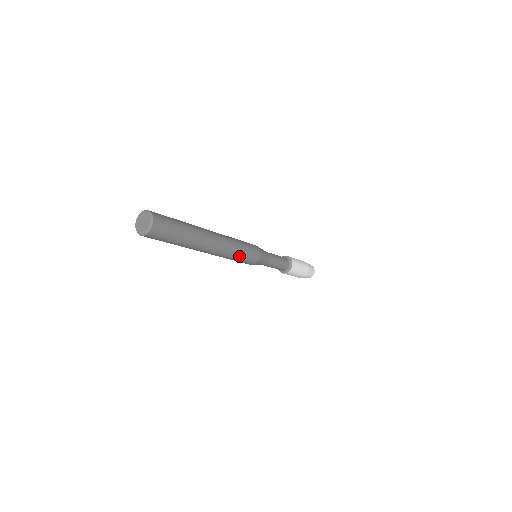
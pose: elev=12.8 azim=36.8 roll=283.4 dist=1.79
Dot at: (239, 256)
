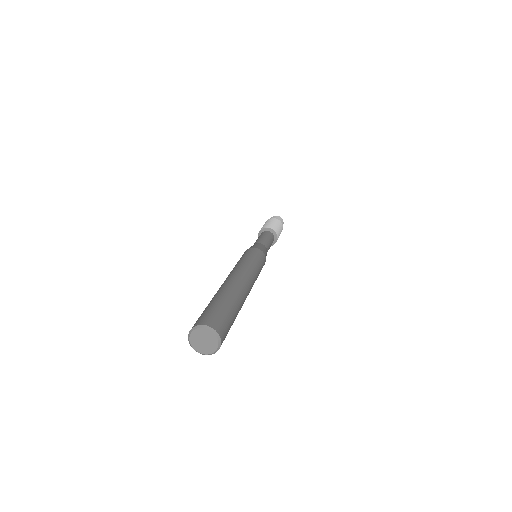
Dot at: occluded
